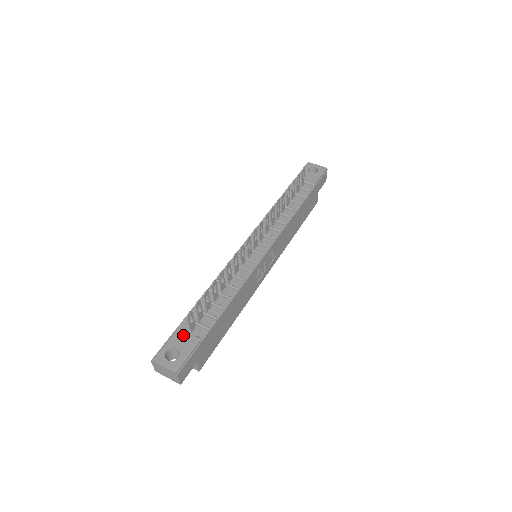
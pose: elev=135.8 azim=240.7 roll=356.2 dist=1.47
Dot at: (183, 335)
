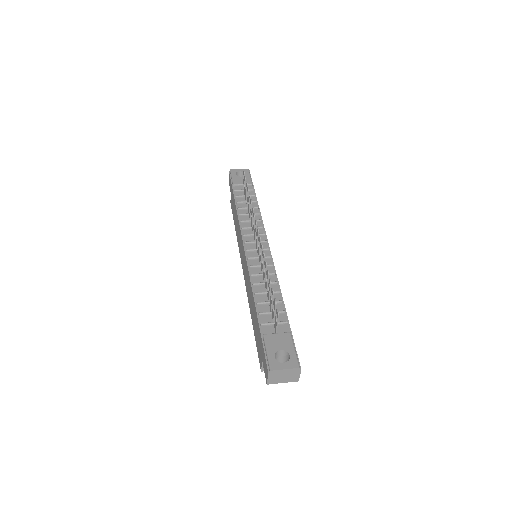
Dot at: (274, 337)
